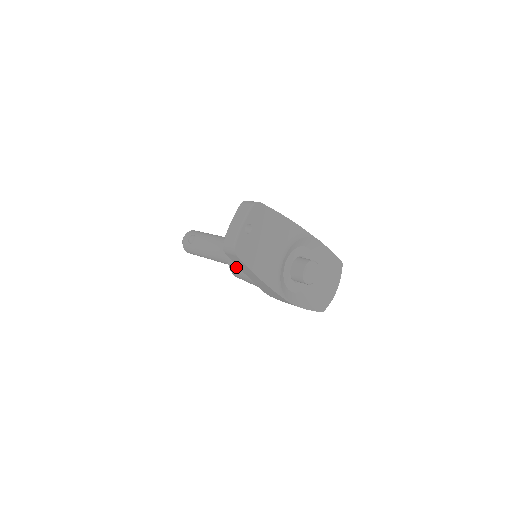
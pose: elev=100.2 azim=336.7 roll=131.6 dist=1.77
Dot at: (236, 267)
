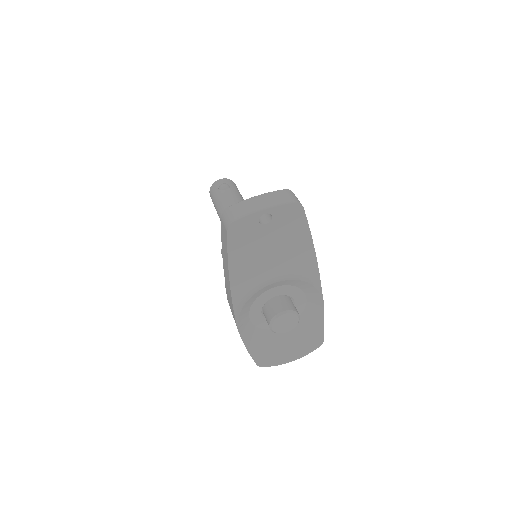
Dot at: occluded
